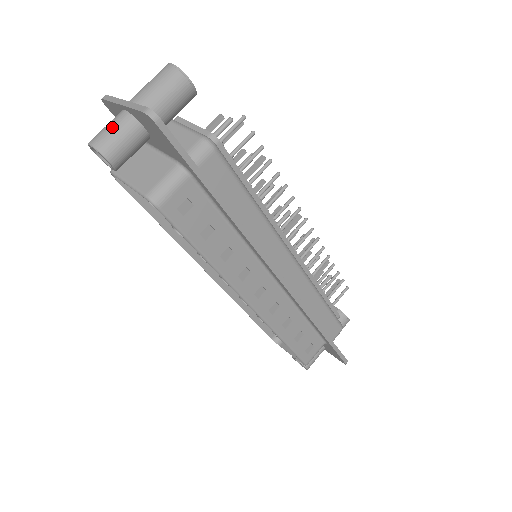
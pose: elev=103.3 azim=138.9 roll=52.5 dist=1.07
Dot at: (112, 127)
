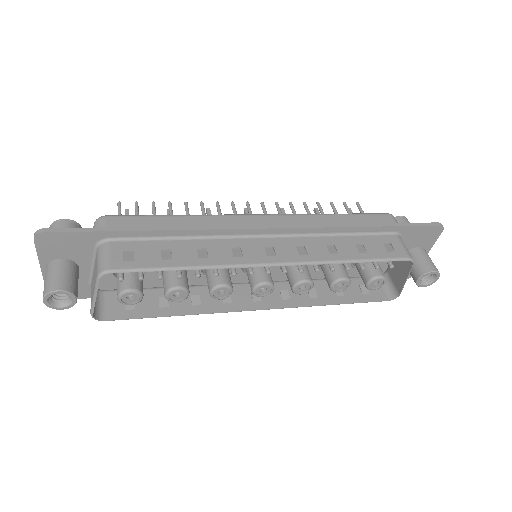
Dot at: (45, 280)
